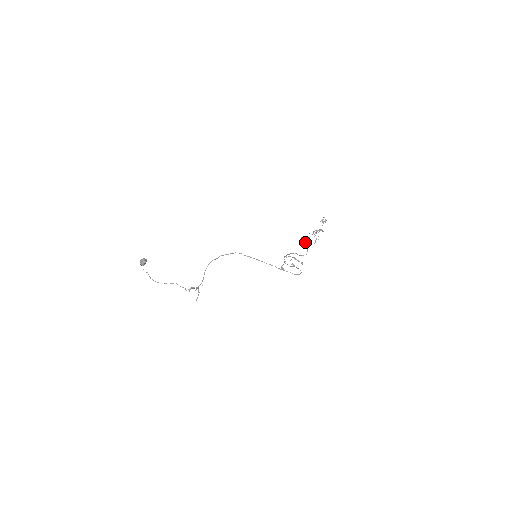
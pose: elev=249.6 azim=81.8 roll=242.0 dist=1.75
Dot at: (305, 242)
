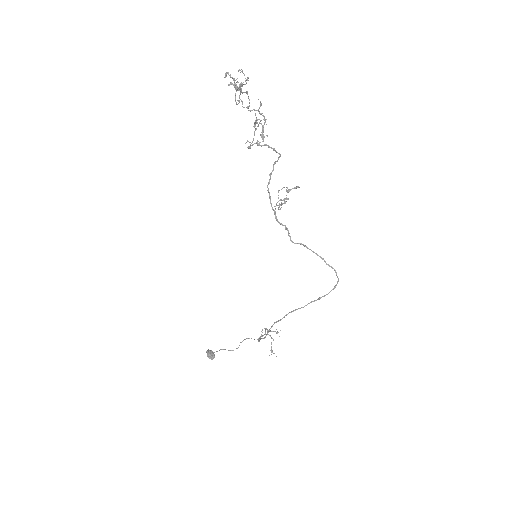
Dot at: (256, 143)
